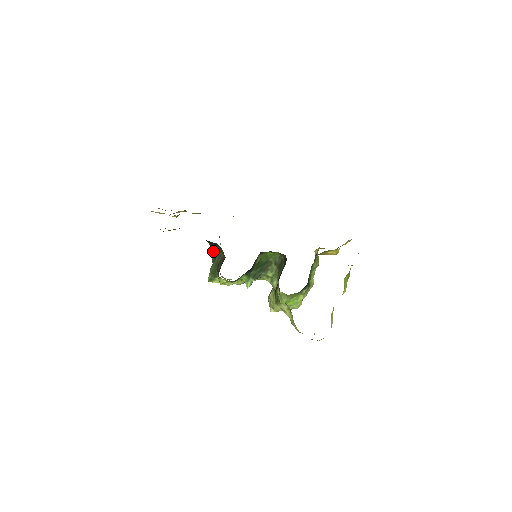
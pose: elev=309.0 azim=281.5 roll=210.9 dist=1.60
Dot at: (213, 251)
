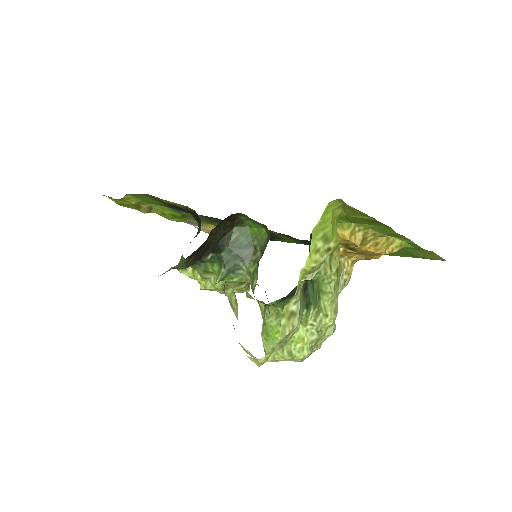
Dot at: occluded
